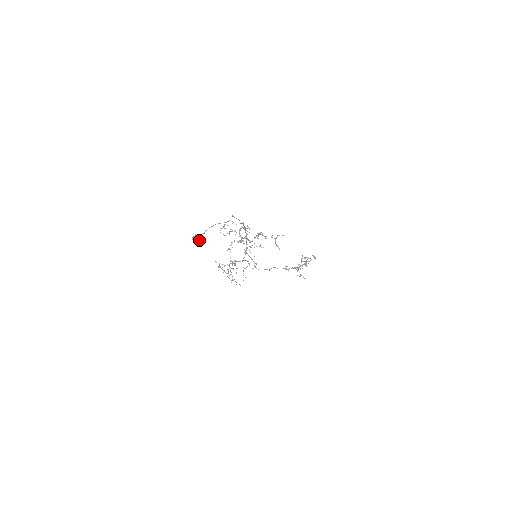
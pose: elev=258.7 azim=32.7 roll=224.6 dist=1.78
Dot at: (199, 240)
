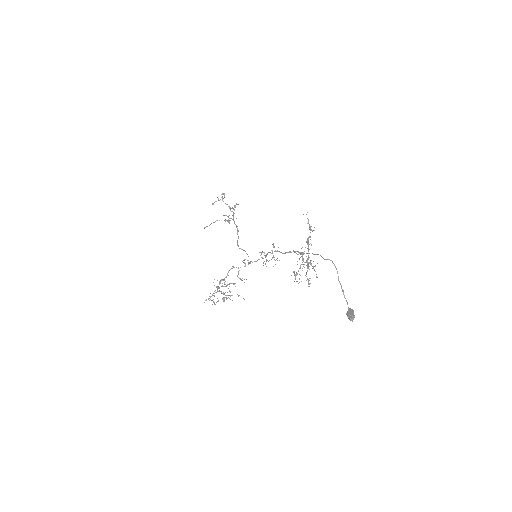
Dot at: (351, 314)
